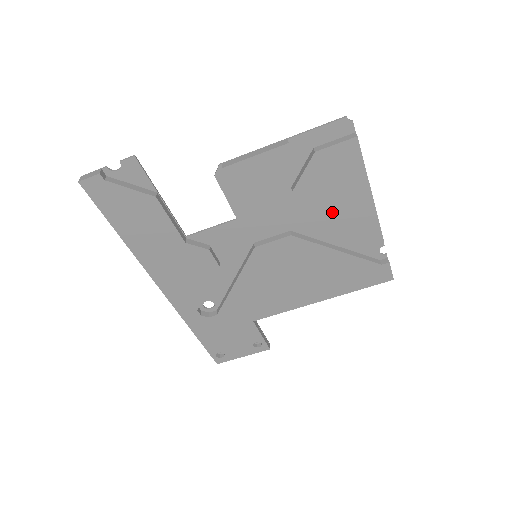
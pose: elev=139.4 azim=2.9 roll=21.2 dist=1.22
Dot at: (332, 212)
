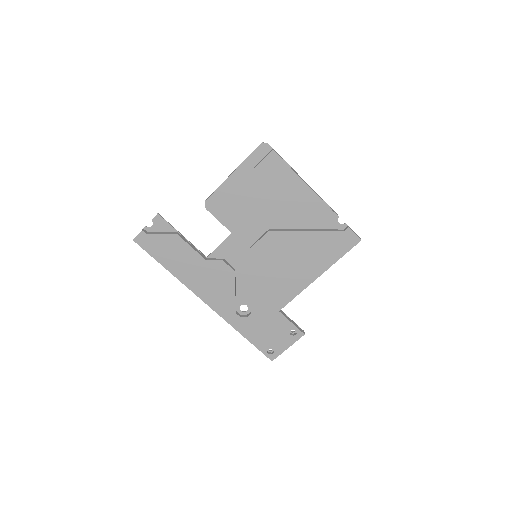
Dot at: (286, 204)
